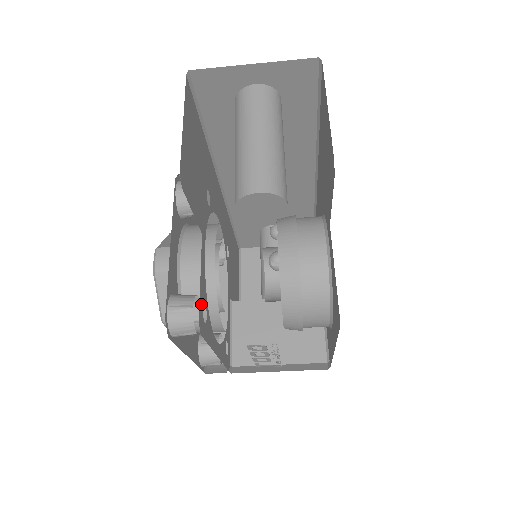
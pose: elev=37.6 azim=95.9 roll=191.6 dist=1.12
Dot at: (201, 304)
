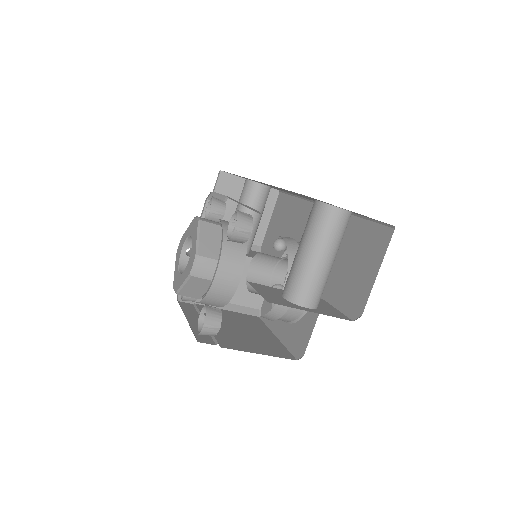
Dot at: occluded
